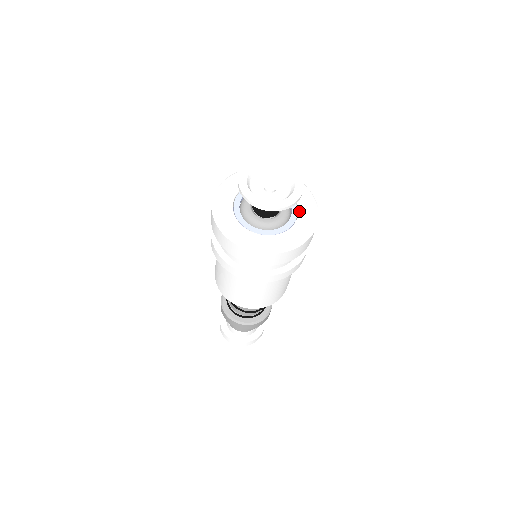
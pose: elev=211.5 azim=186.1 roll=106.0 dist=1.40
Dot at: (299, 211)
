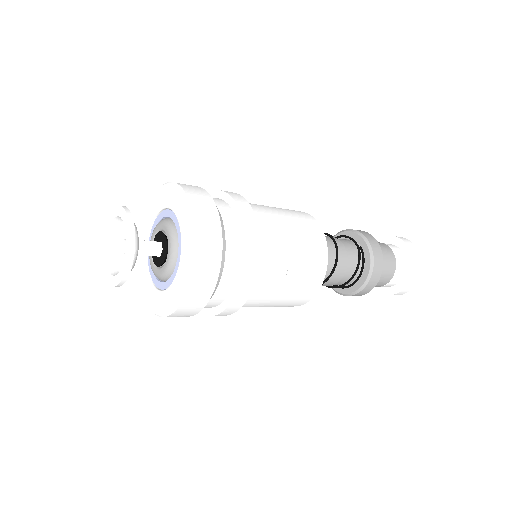
Dot at: (174, 279)
